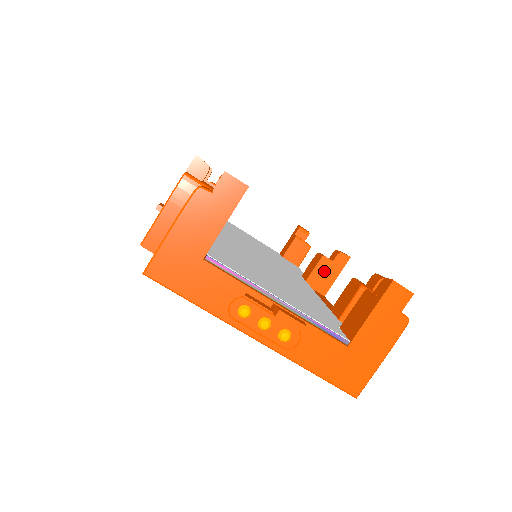
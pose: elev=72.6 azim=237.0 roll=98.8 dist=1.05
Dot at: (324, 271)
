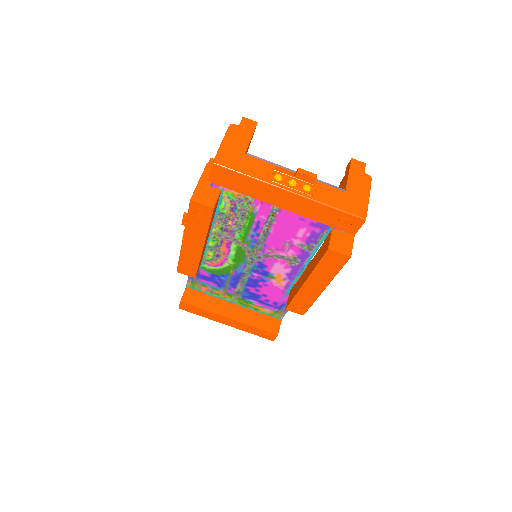
Dot at: occluded
